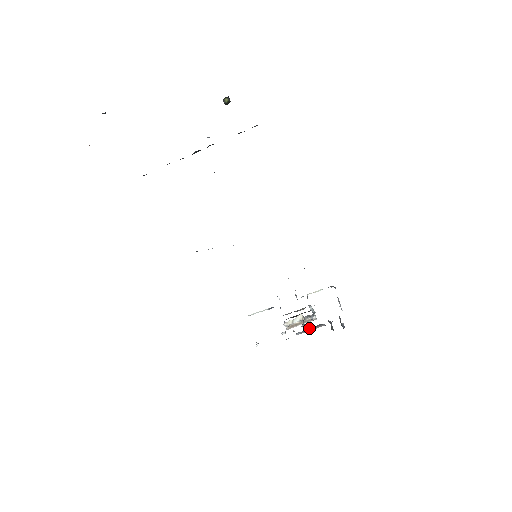
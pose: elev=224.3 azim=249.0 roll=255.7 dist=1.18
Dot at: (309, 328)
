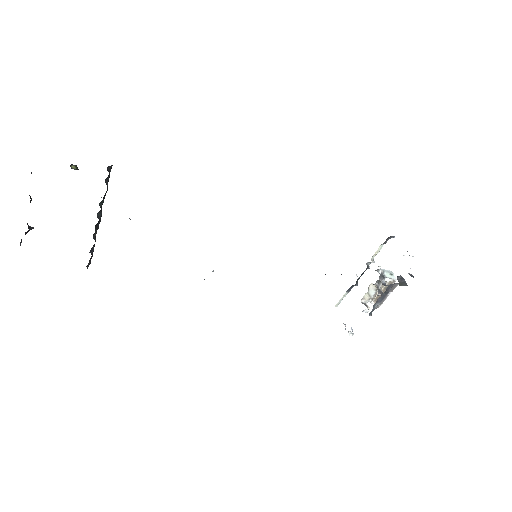
Dot at: (382, 295)
